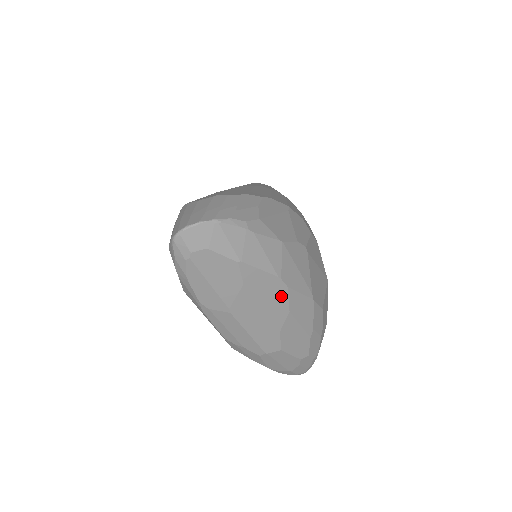
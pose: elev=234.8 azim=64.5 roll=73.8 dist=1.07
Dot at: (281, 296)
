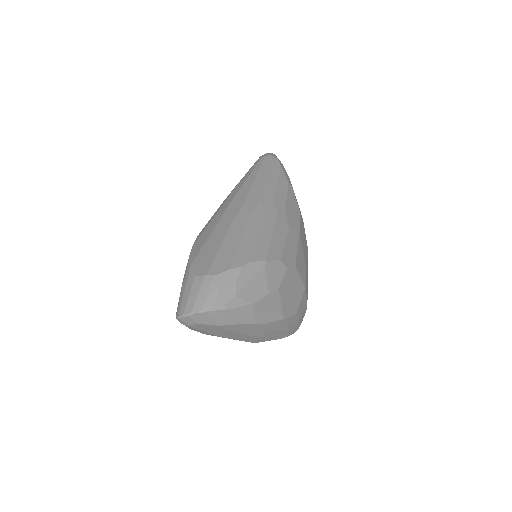
Dot at: (257, 328)
